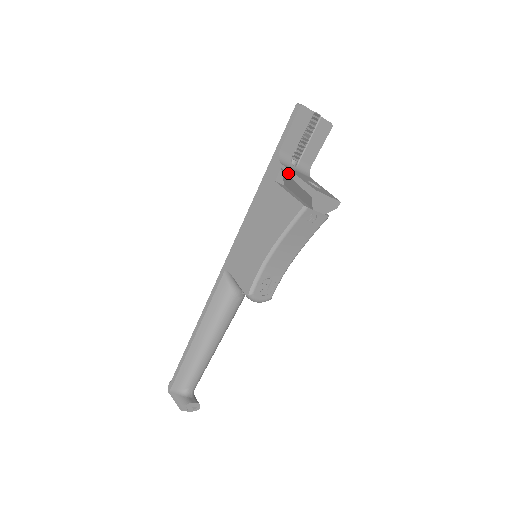
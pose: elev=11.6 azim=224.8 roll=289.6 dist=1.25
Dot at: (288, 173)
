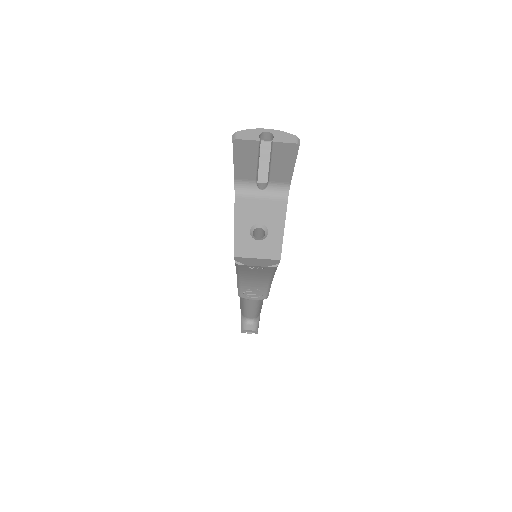
Dot at: (234, 214)
